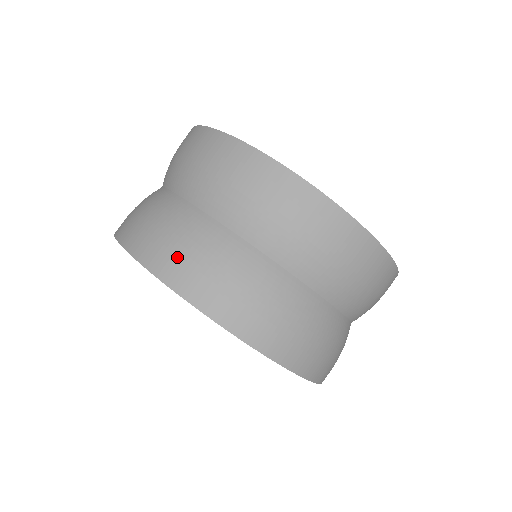
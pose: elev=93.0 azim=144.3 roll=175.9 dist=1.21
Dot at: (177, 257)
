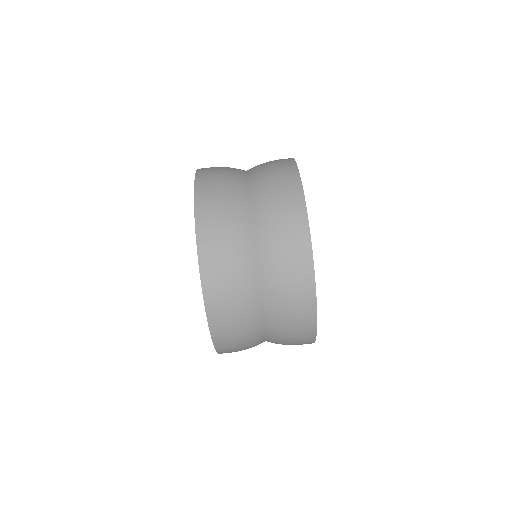
Dot at: (216, 240)
